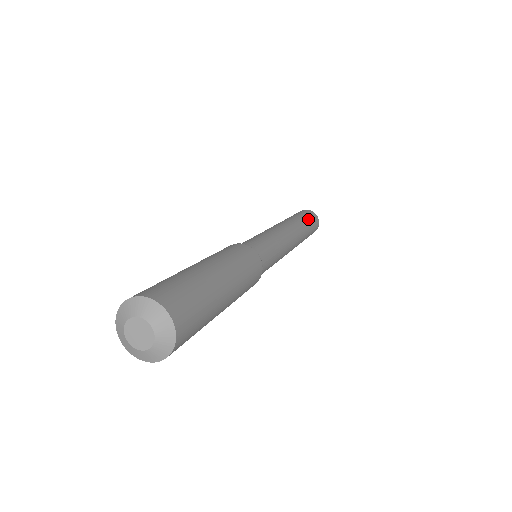
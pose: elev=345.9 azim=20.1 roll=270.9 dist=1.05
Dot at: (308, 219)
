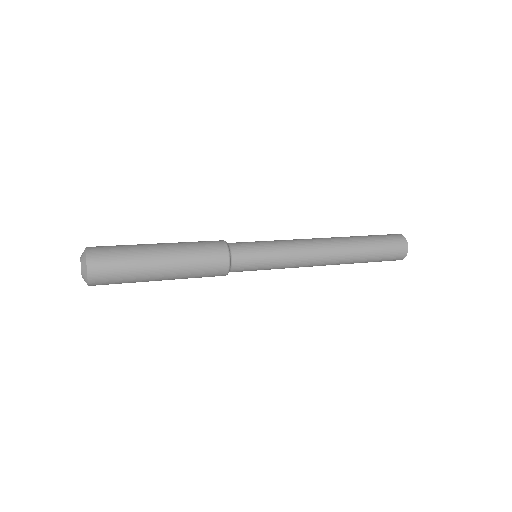
Dot at: (378, 242)
